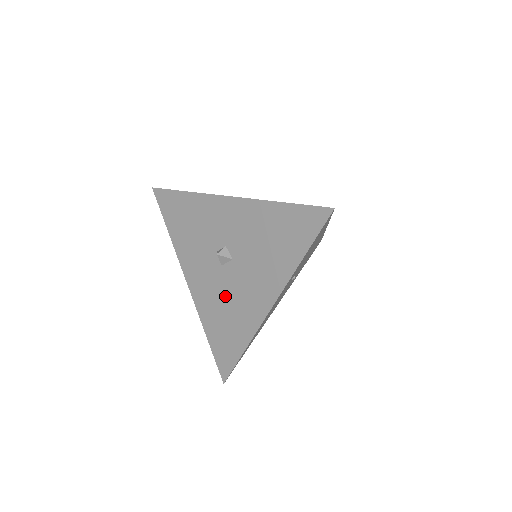
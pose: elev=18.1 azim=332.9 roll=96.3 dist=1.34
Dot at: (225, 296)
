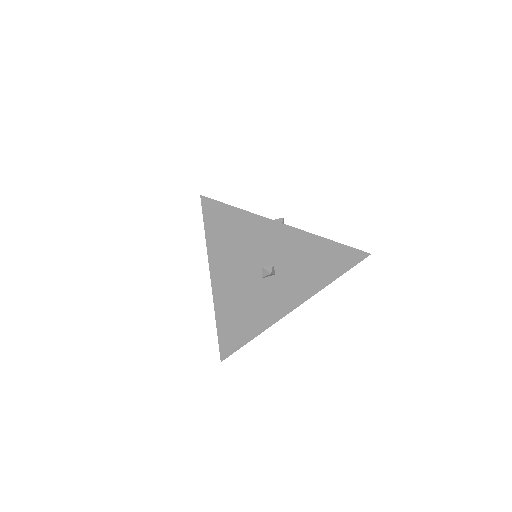
Dot at: (254, 301)
